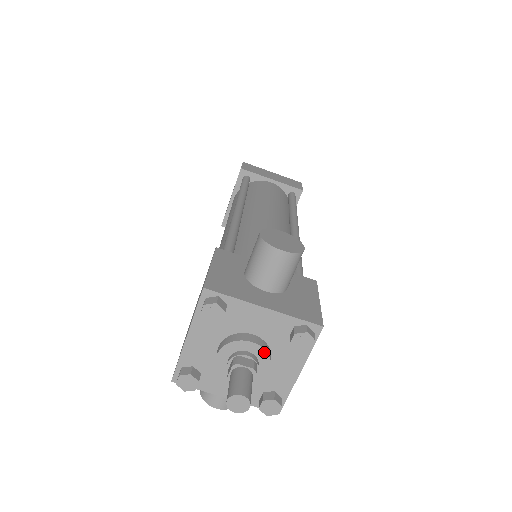
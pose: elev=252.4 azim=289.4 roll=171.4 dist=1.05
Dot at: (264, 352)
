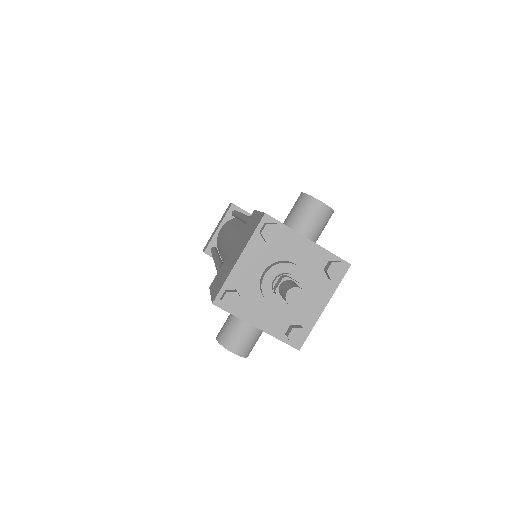
Dot at: (304, 277)
